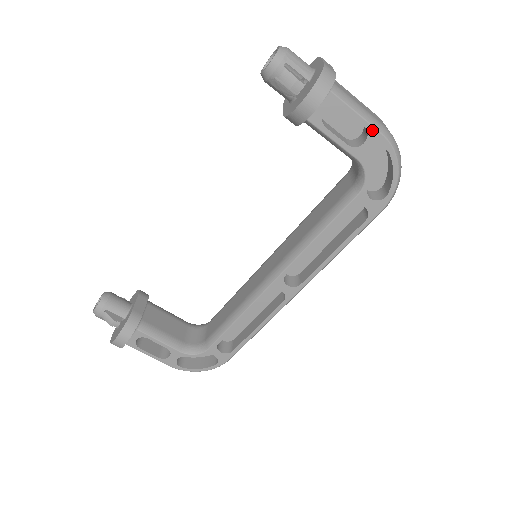
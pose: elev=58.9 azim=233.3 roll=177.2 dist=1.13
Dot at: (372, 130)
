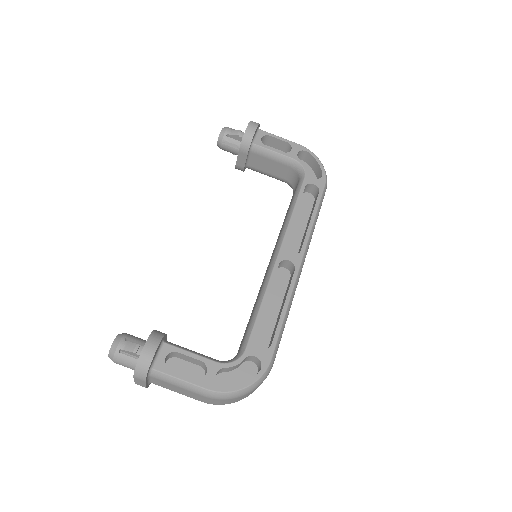
Dot at: (292, 143)
